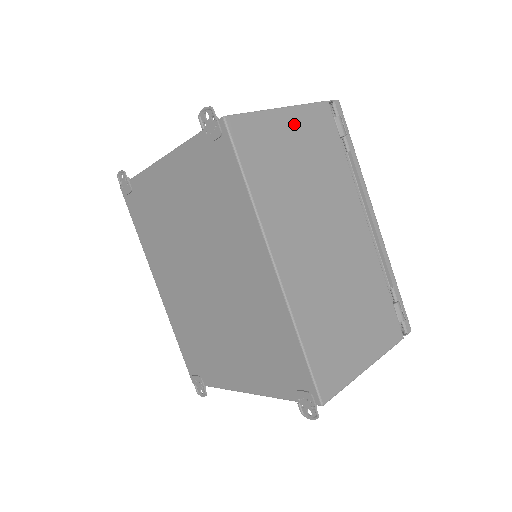
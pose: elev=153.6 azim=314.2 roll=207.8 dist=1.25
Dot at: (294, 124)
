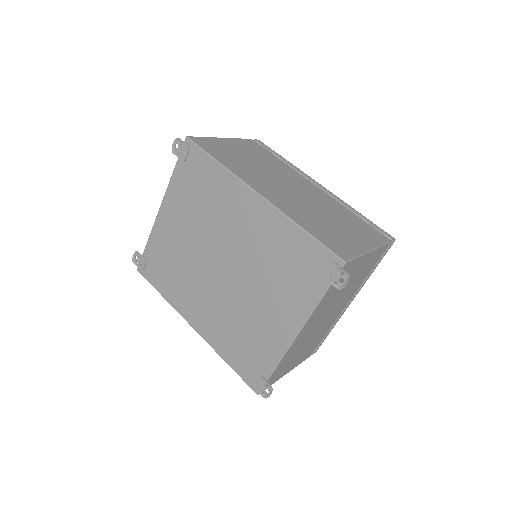
Dot at: (234, 144)
